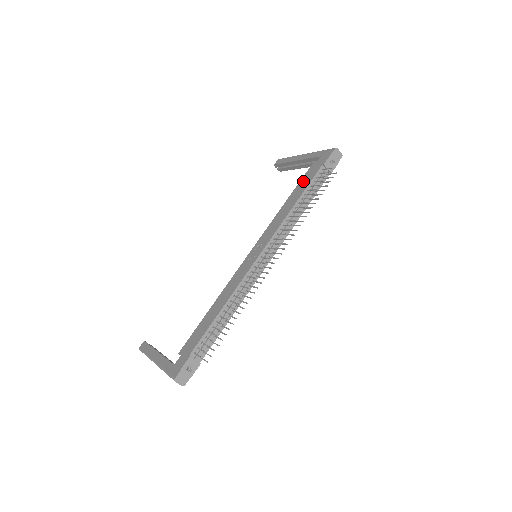
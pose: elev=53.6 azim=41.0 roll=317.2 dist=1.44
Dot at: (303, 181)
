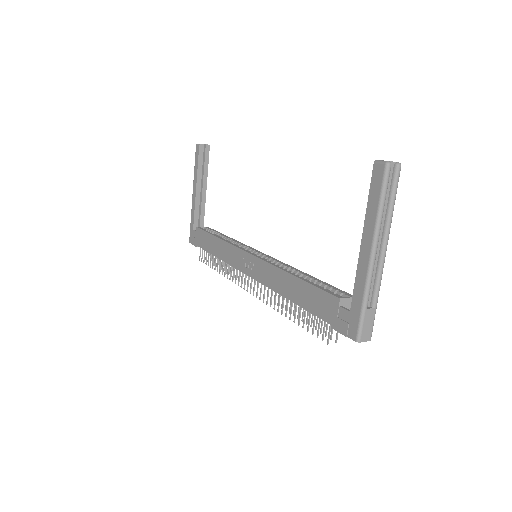
Dot at: (313, 295)
